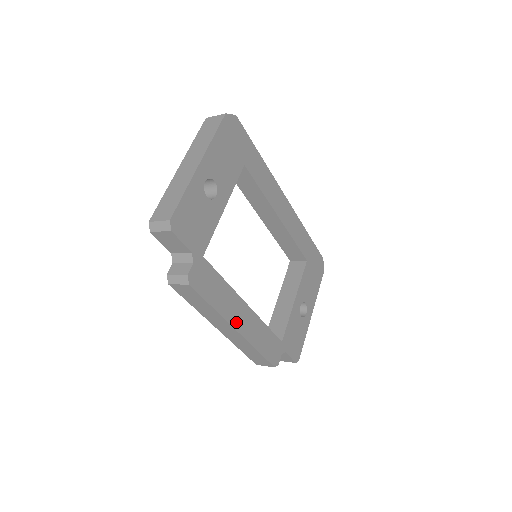
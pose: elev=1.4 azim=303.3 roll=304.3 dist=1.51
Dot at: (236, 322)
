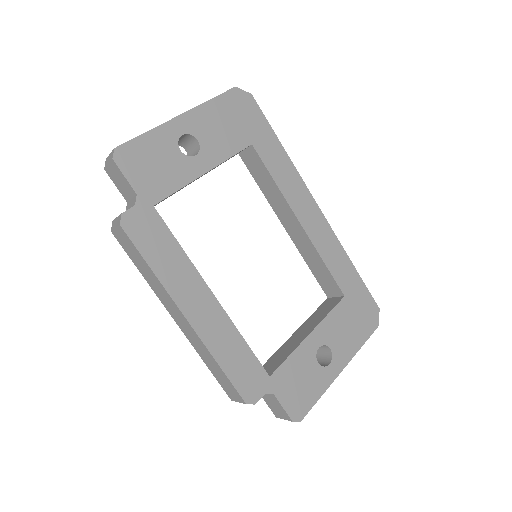
Dot at: (187, 306)
